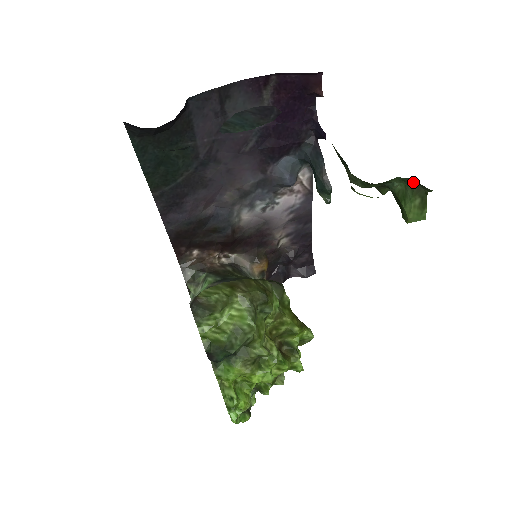
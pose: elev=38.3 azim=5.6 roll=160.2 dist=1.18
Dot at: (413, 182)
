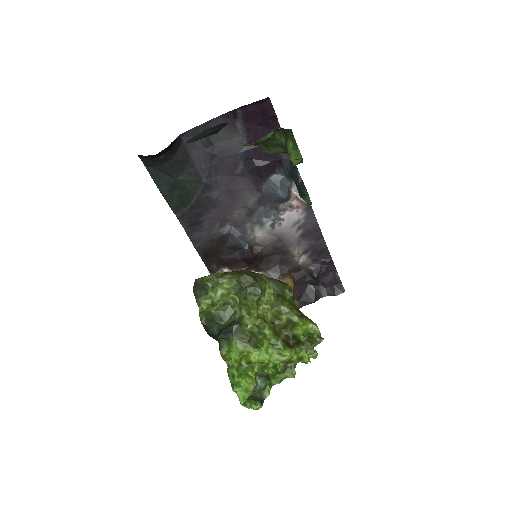
Dot at: (285, 131)
